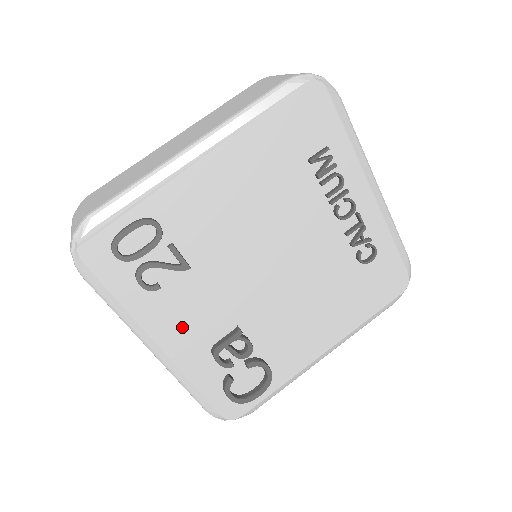
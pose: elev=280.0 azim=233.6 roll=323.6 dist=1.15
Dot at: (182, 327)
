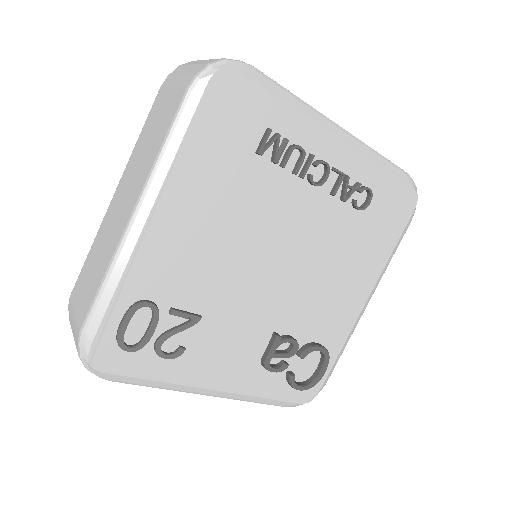
Dot at: (224, 364)
